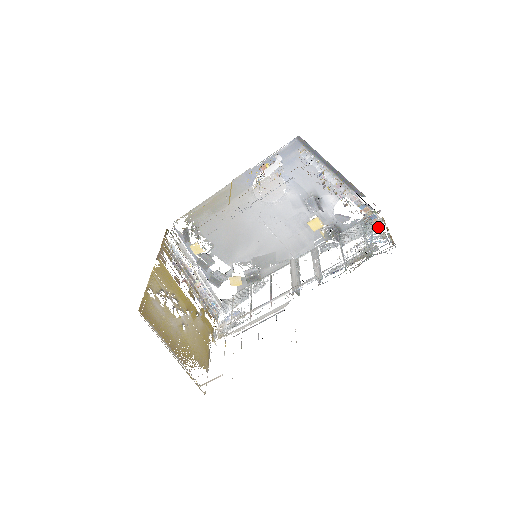
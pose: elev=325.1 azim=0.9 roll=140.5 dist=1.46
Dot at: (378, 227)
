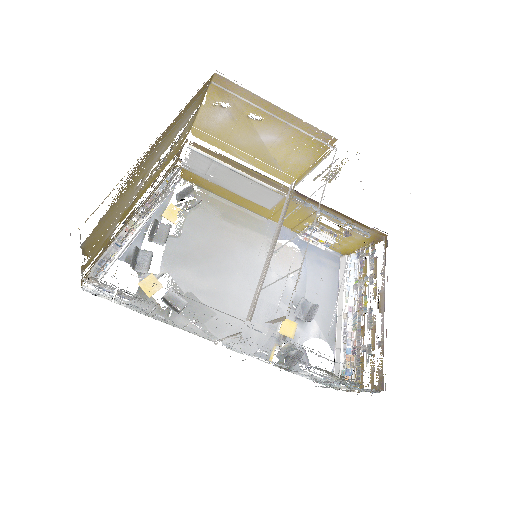
Dot at: occluded
